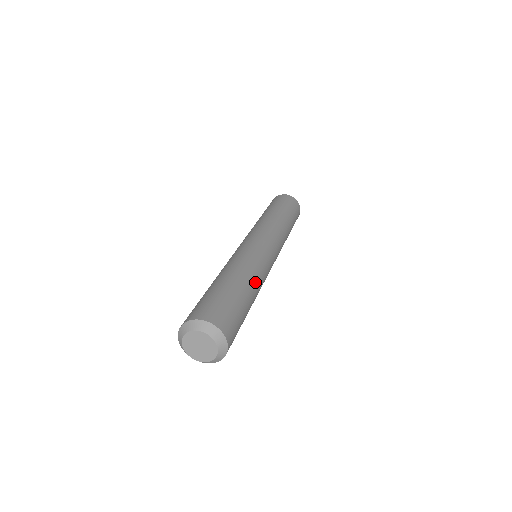
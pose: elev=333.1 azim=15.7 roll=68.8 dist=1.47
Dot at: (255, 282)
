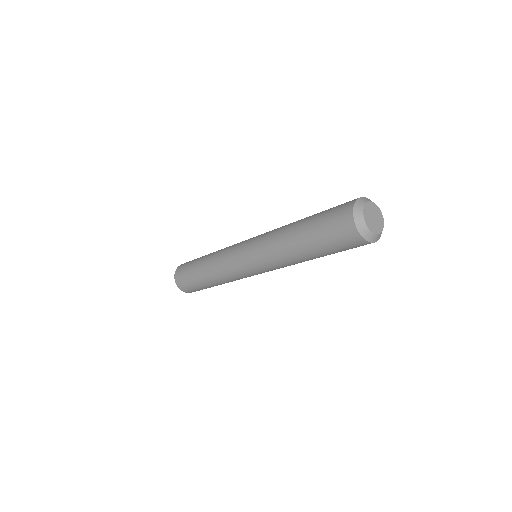
Dot at: occluded
